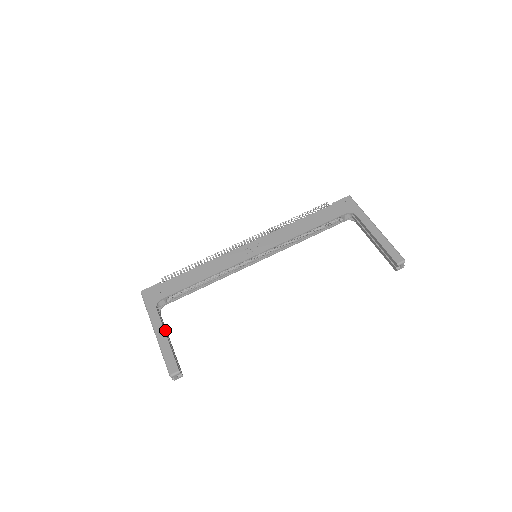
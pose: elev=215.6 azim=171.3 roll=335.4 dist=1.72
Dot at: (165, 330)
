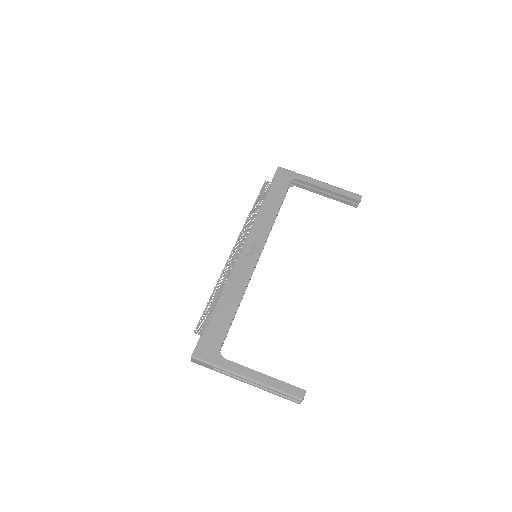
Dot at: occluded
